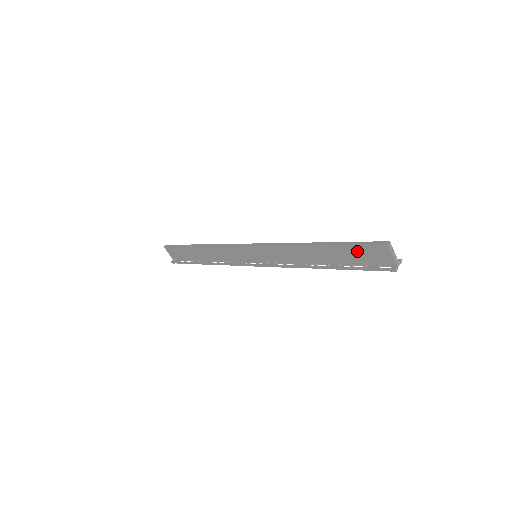
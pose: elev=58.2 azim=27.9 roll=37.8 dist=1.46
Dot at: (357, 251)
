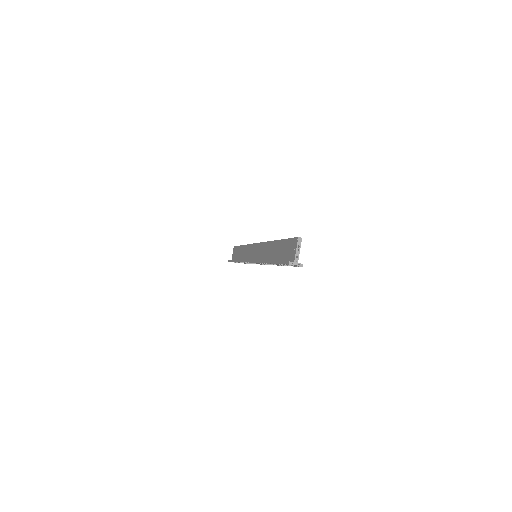
Dot at: (287, 246)
